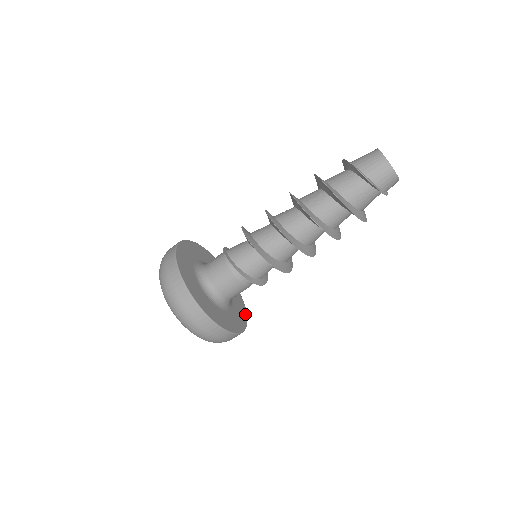
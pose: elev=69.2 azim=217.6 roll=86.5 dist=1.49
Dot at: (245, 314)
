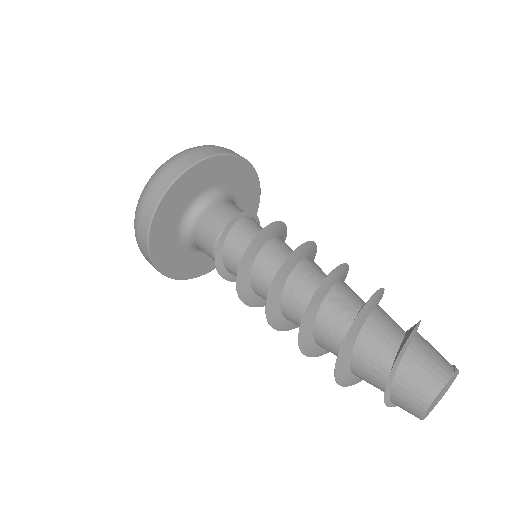
Dot at: occluded
